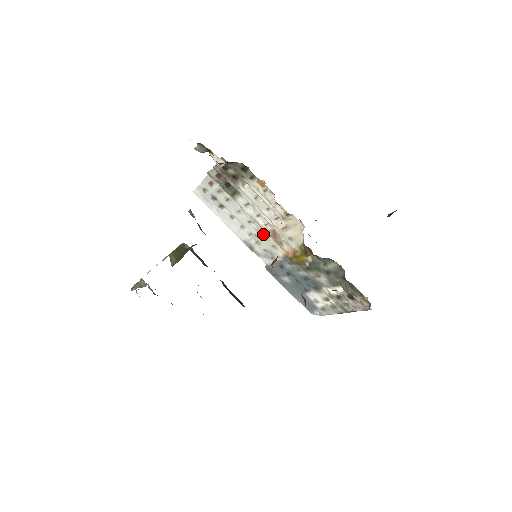
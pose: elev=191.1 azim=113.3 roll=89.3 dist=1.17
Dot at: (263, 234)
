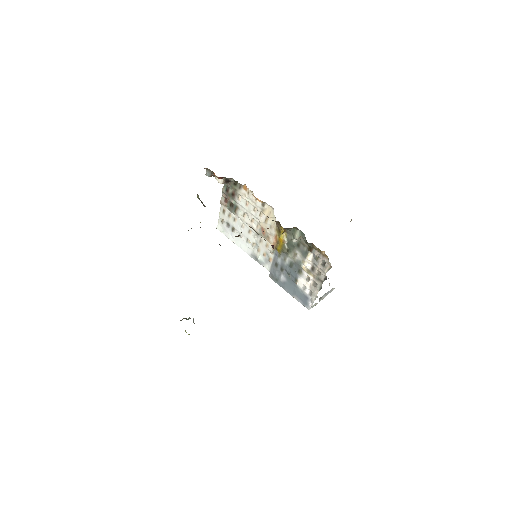
Dot at: (258, 238)
